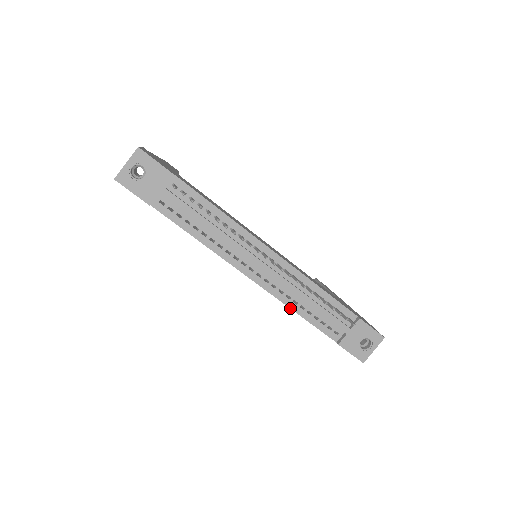
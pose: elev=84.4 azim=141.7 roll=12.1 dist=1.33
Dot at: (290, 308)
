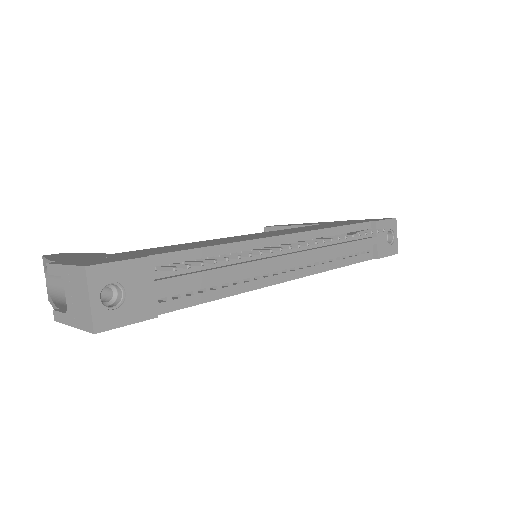
Dot at: occluded
